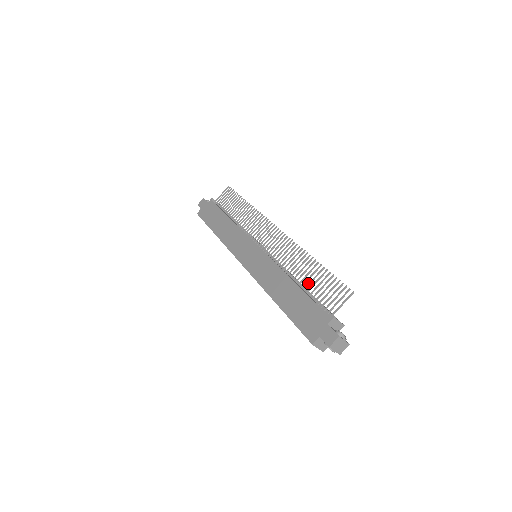
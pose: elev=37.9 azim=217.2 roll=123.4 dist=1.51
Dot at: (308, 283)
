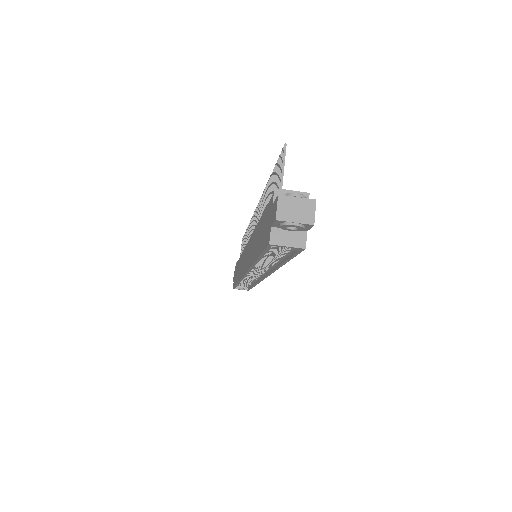
Dot at: occluded
